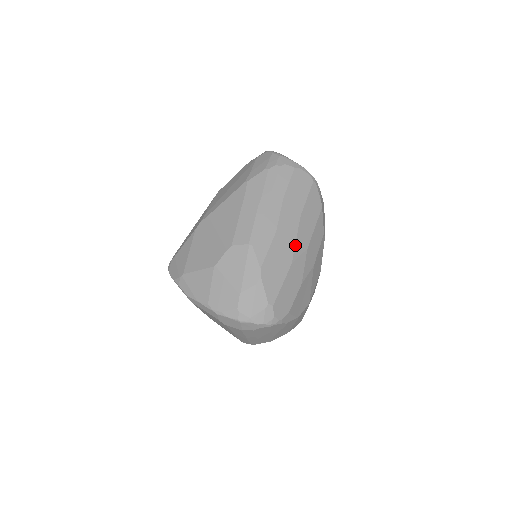
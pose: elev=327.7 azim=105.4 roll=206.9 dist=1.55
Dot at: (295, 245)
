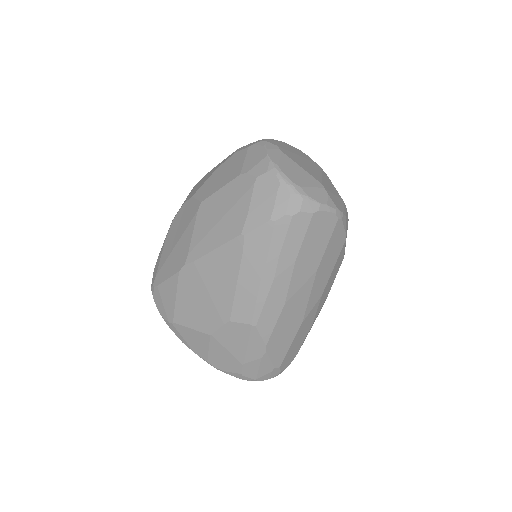
Dot at: (307, 304)
